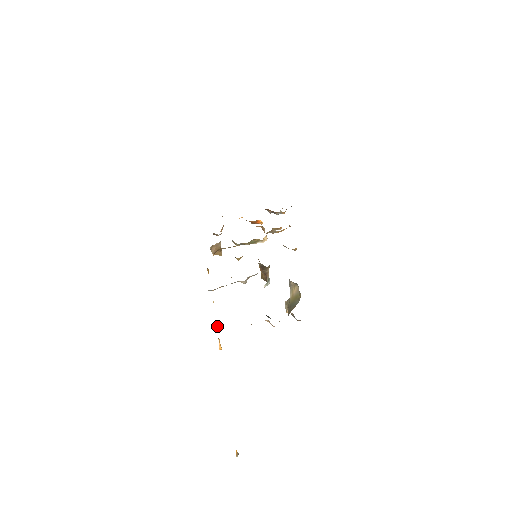
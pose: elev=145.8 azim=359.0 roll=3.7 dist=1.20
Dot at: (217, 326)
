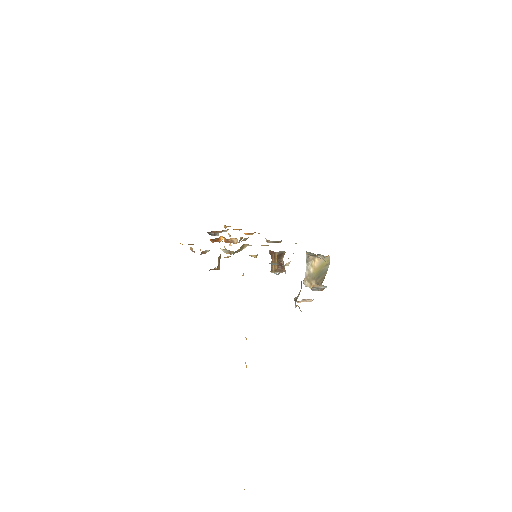
Dot at: (246, 338)
